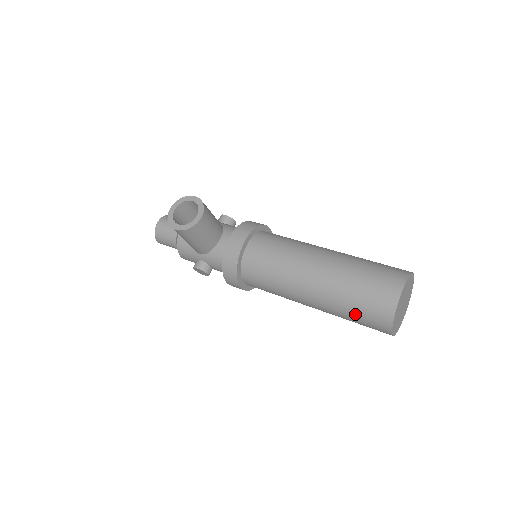
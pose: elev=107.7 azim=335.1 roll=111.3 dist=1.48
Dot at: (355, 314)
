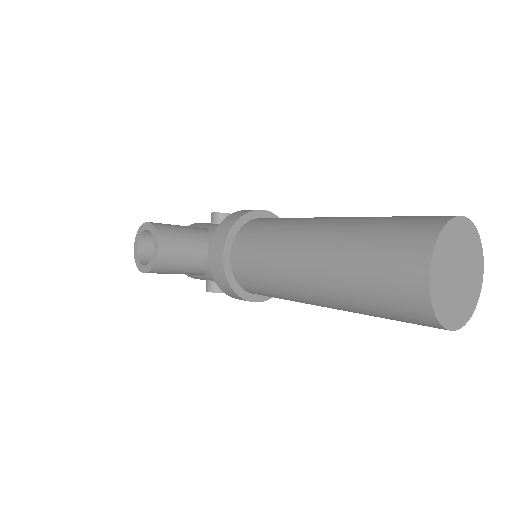
Dot at: (383, 315)
